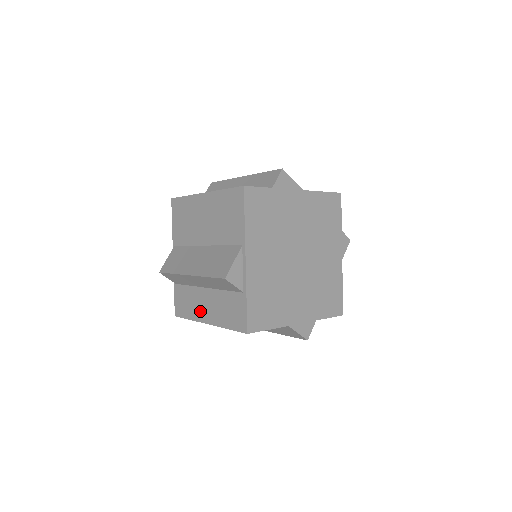
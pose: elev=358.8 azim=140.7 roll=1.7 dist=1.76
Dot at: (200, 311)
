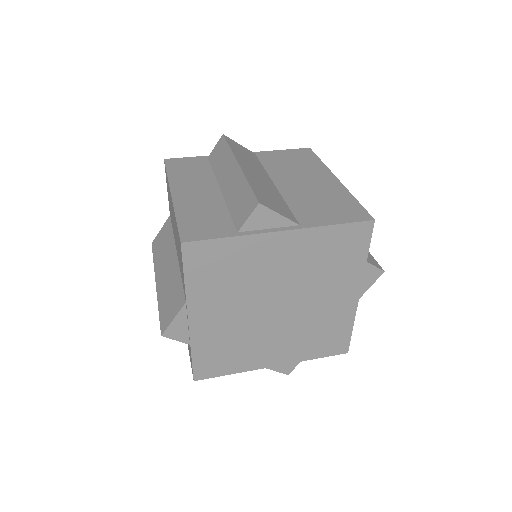
Dot at: occluded
